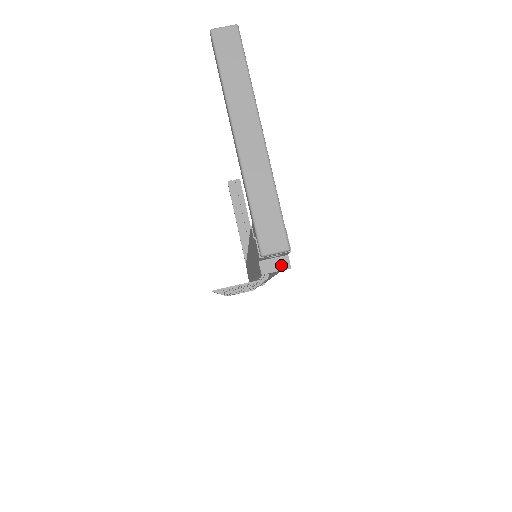
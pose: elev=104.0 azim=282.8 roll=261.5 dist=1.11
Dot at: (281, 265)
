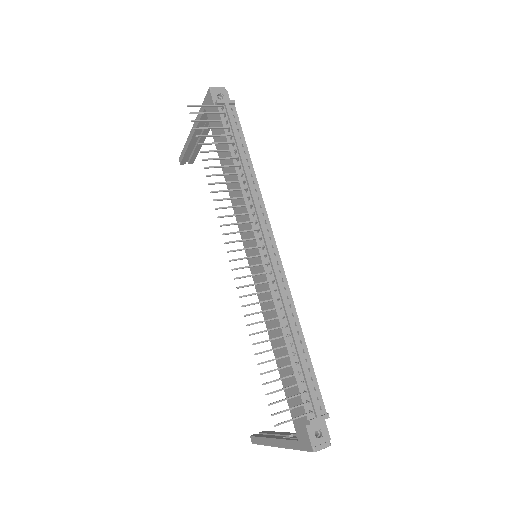
Dot at: (228, 102)
